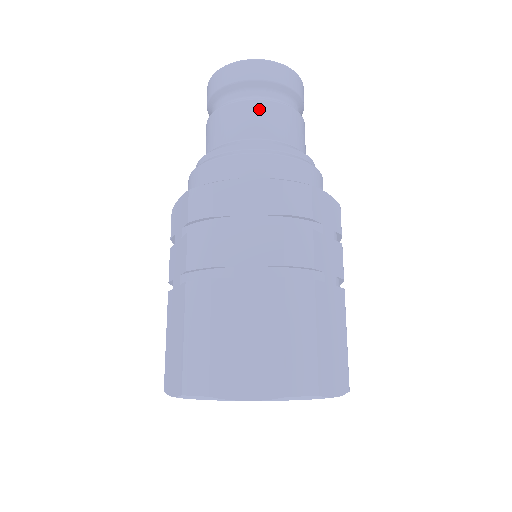
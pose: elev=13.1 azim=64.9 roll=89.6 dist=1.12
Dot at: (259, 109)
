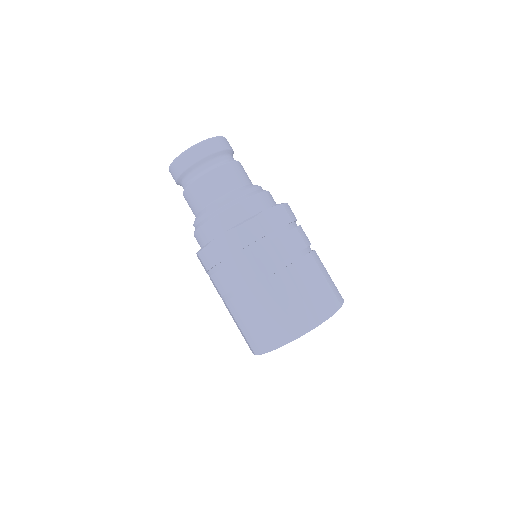
Dot at: (234, 168)
